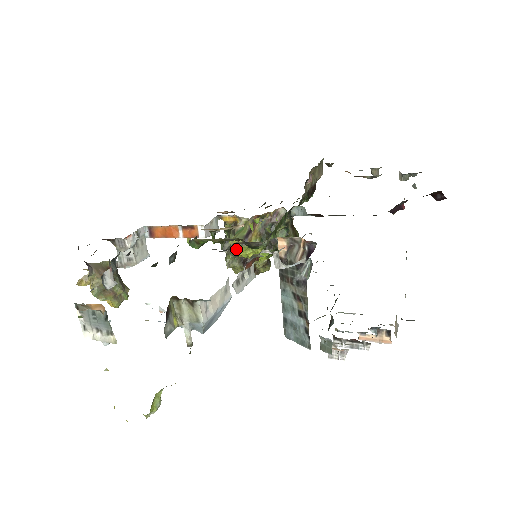
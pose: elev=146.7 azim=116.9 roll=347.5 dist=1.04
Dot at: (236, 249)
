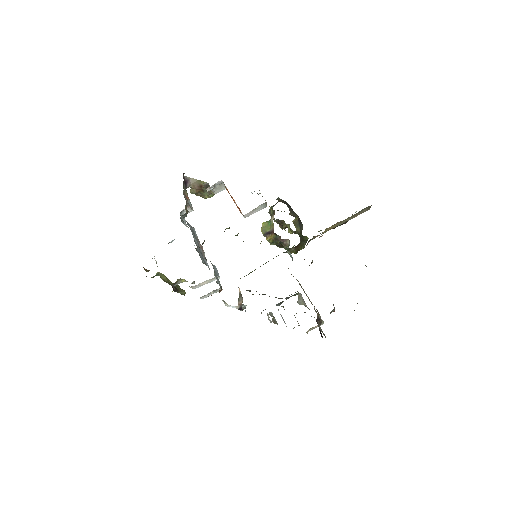
Dot at: occluded
